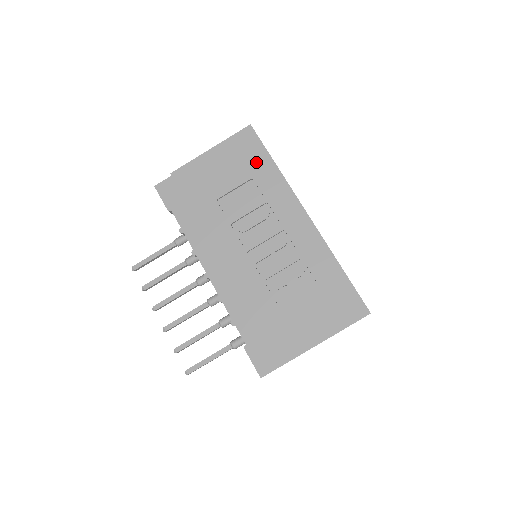
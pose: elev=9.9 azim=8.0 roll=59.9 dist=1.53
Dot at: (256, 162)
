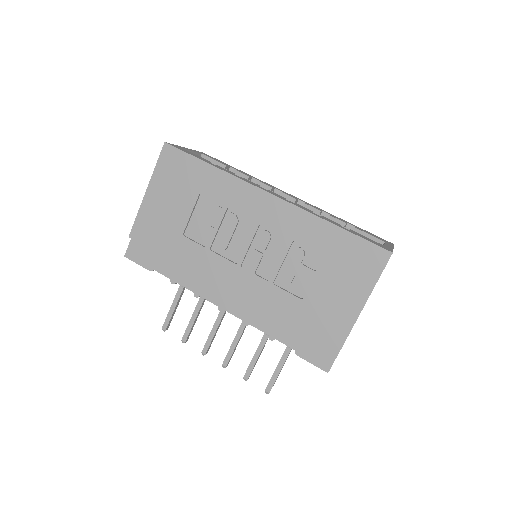
Dot at: (193, 175)
